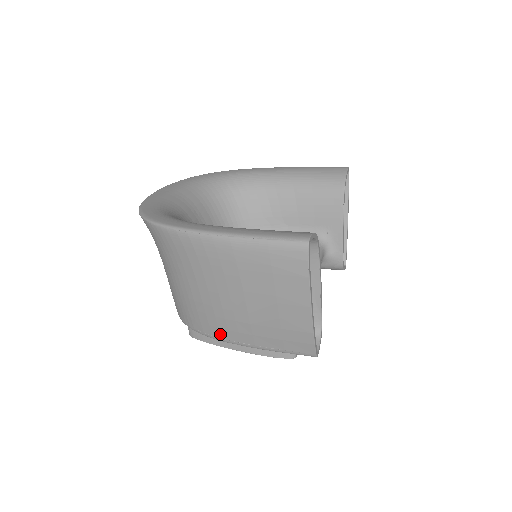
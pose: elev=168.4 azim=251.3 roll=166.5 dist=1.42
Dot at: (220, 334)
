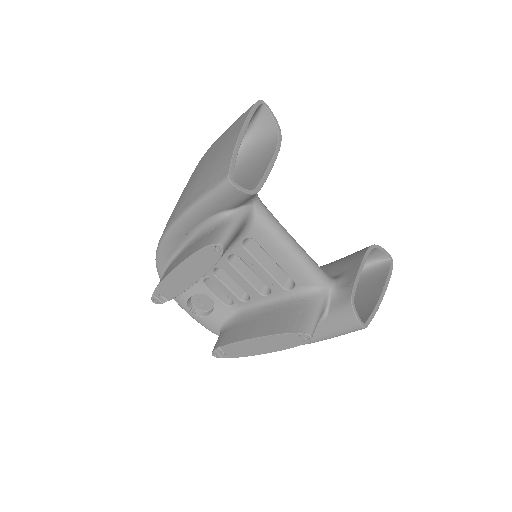
Dot at: (171, 219)
